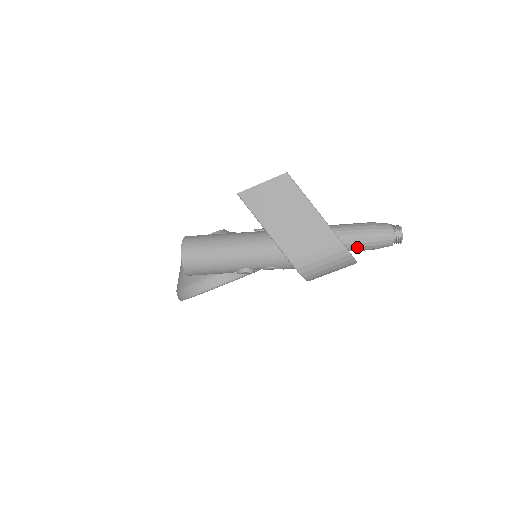
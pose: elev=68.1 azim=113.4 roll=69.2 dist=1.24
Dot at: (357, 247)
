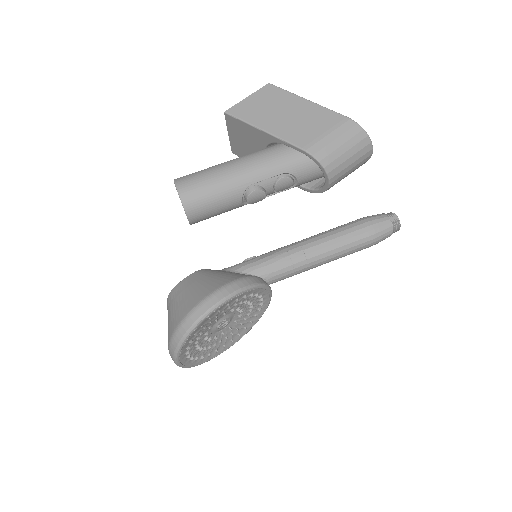
Dot at: (359, 241)
